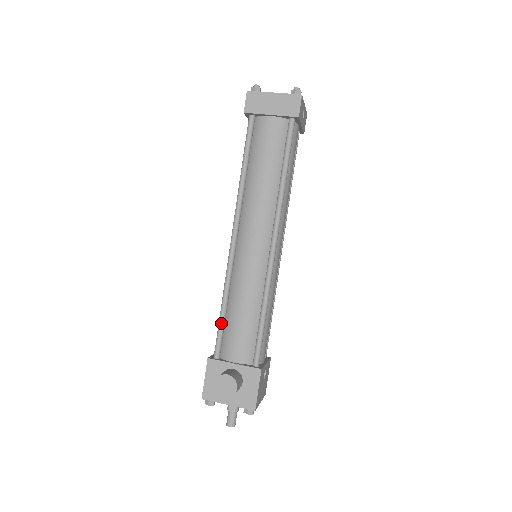
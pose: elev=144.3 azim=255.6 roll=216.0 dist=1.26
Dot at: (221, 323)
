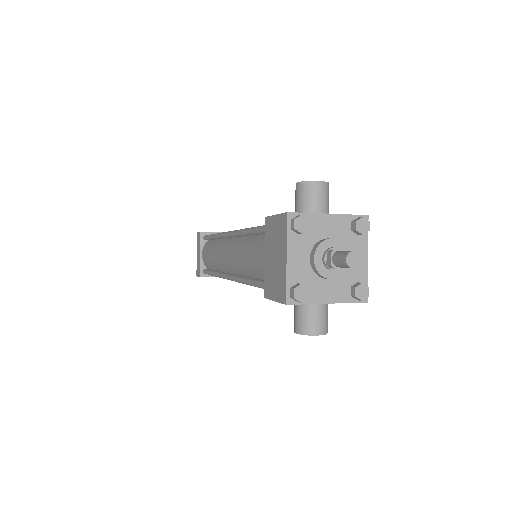
Dot at: occluded
